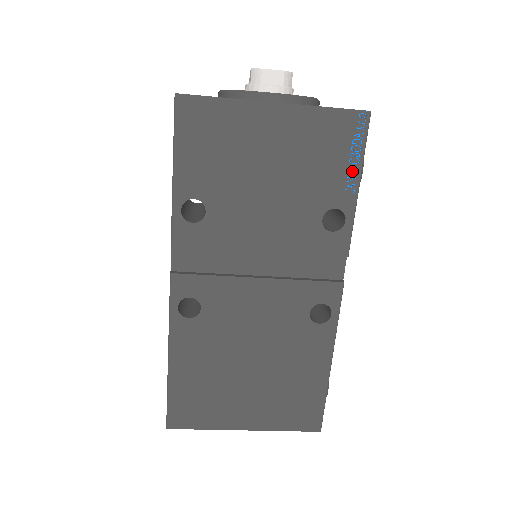
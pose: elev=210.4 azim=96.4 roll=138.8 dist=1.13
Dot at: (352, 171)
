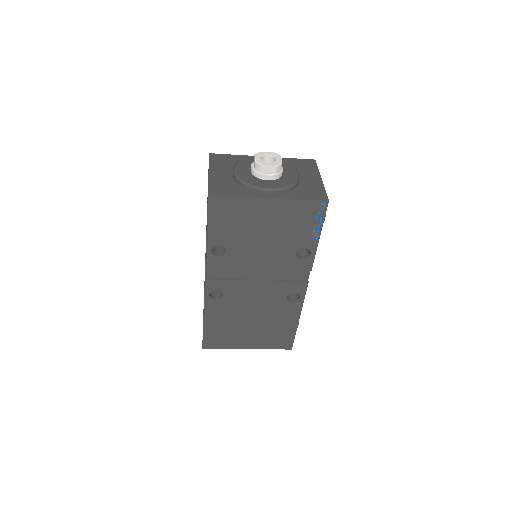
Dot at: (316, 230)
